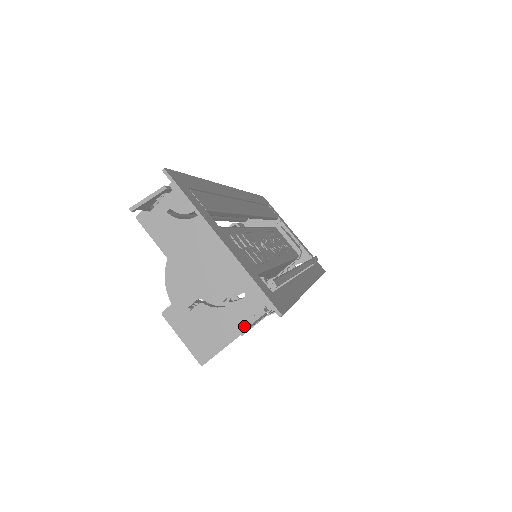
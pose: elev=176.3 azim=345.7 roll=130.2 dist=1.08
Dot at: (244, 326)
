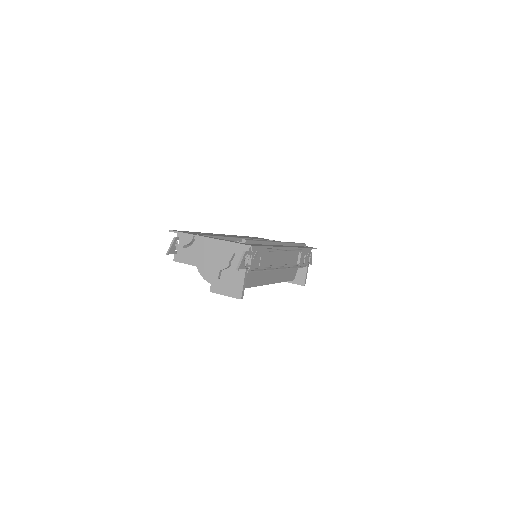
Dot at: (239, 262)
